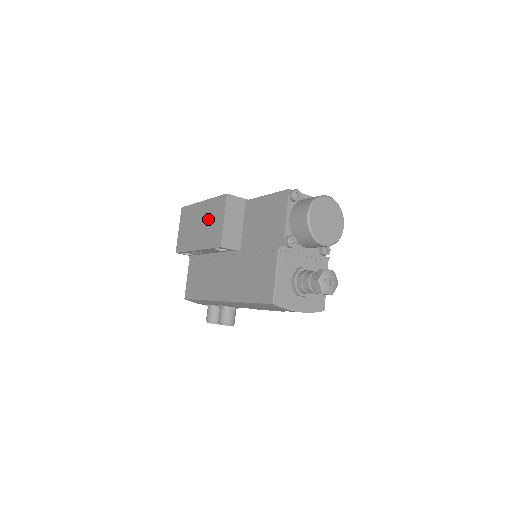
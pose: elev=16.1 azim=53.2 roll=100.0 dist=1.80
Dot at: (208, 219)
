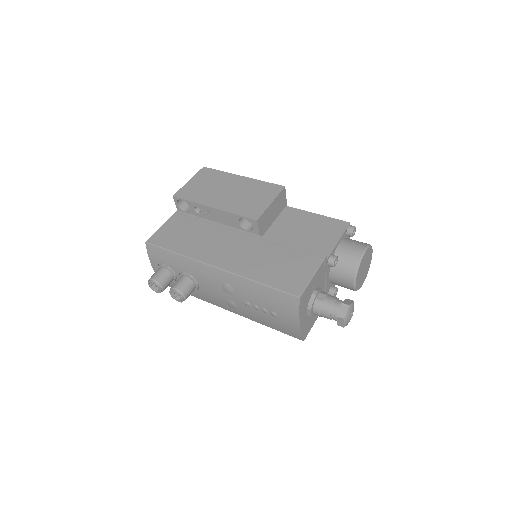
Dot at: (246, 192)
